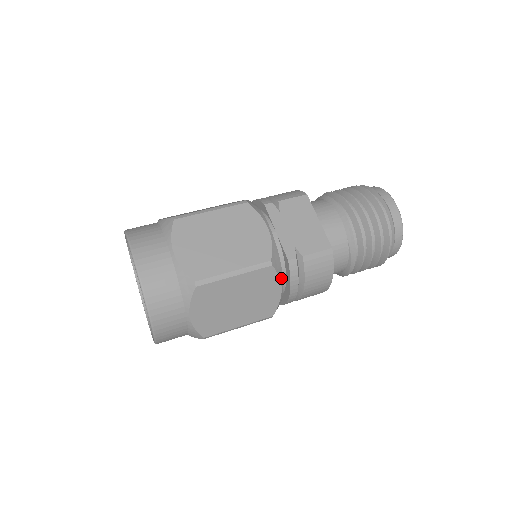
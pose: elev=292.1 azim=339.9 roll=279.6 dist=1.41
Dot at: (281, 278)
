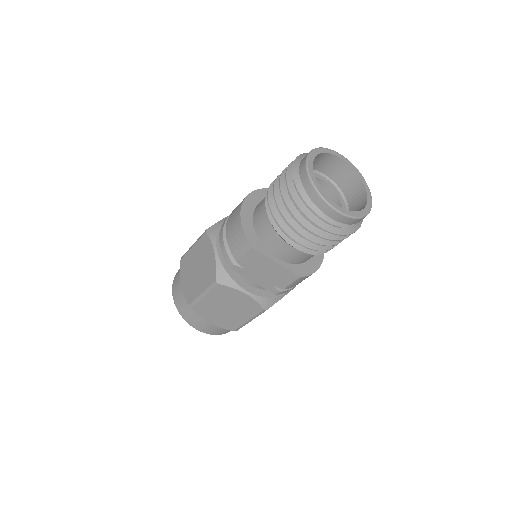
Dot at: (280, 298)
